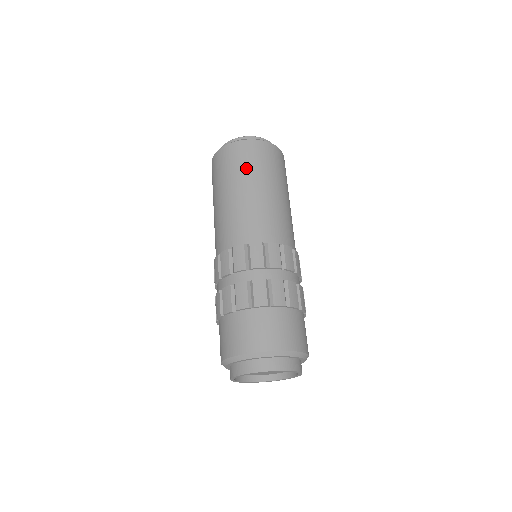
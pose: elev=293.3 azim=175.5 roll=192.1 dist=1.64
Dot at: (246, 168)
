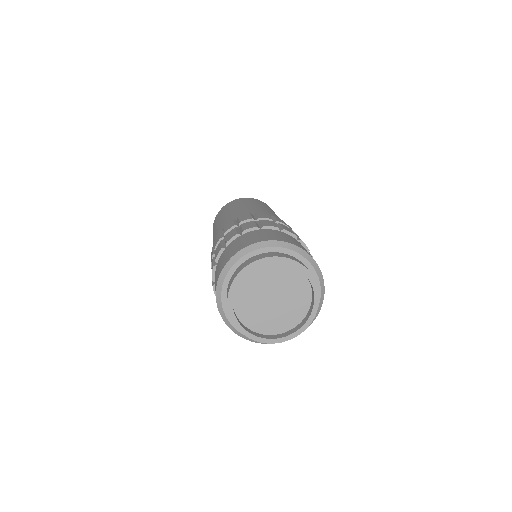
Dot at: (264, 205)
